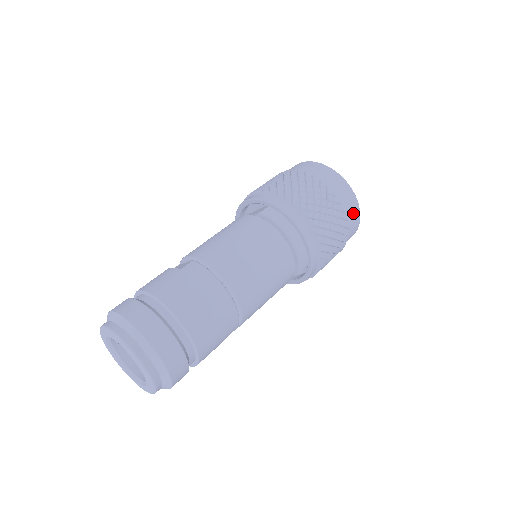
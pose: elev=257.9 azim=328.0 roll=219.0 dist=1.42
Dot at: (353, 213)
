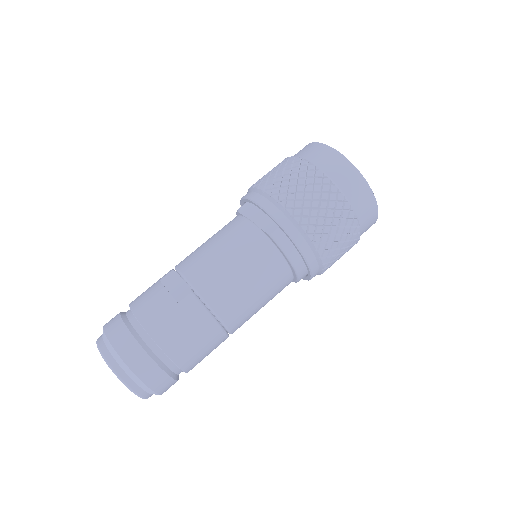
Dot at: (369, 225)
